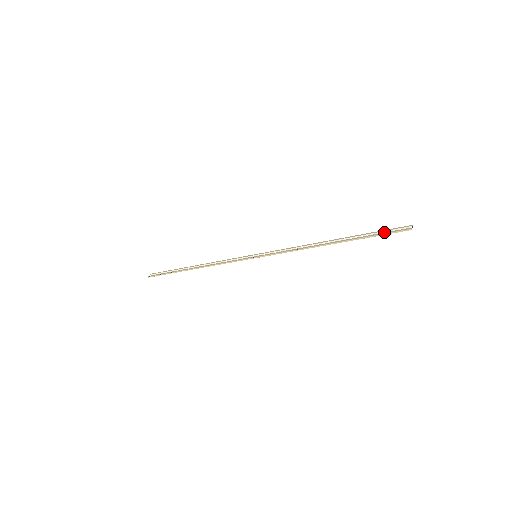
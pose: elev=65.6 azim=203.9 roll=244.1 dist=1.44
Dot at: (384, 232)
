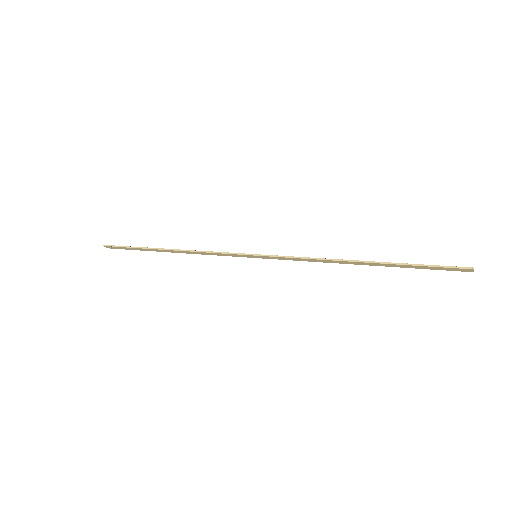
Dot at: (436, 265)
